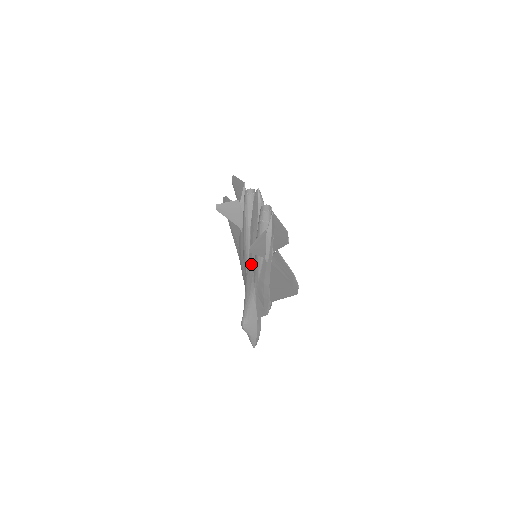
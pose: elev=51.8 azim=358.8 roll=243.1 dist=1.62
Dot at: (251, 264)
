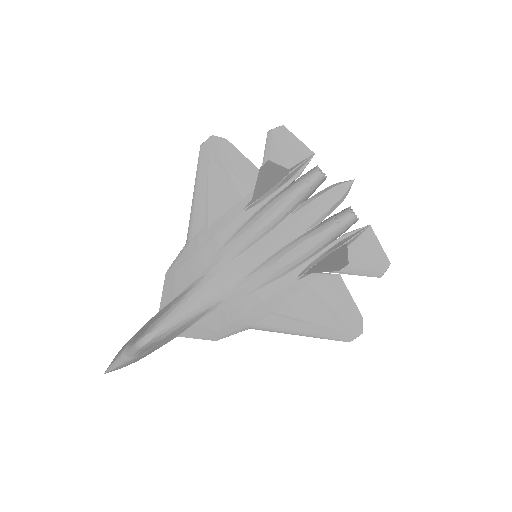
Dot at: (245, 265)
